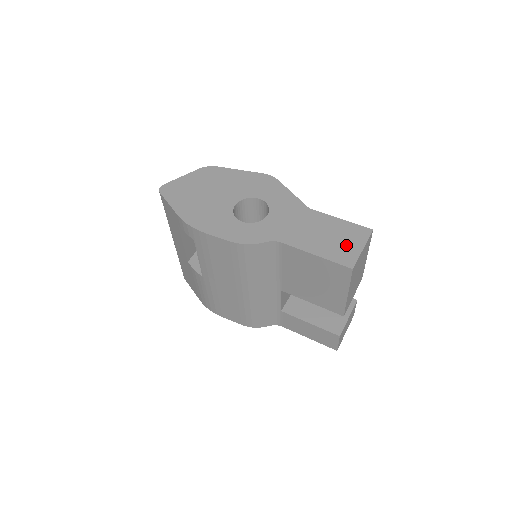
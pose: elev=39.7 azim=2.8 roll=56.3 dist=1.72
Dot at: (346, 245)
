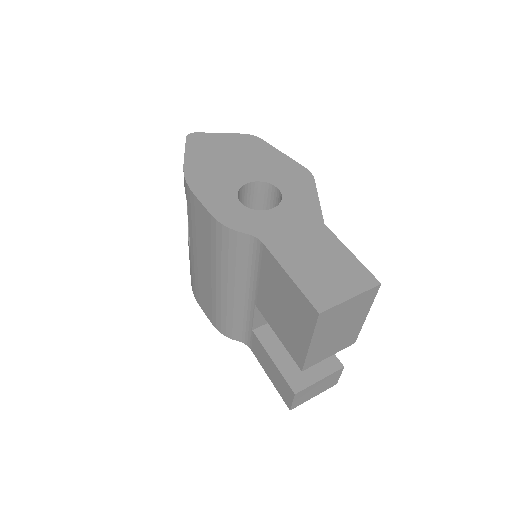
Dot at: (333, 283)
